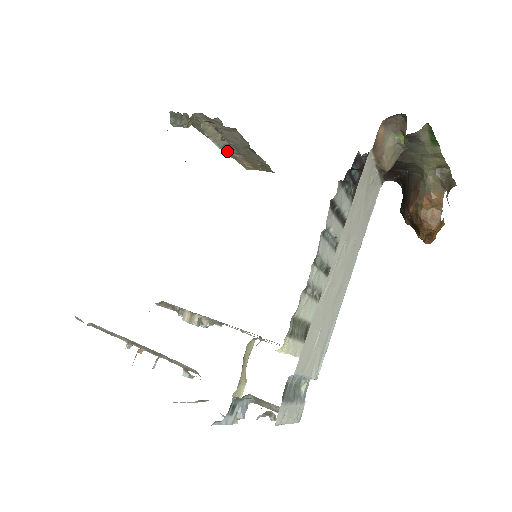
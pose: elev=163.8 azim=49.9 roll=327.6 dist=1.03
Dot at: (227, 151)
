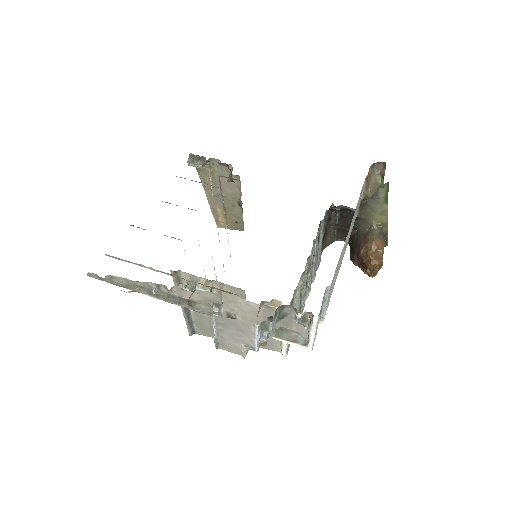
Dot at: (212, 204)
